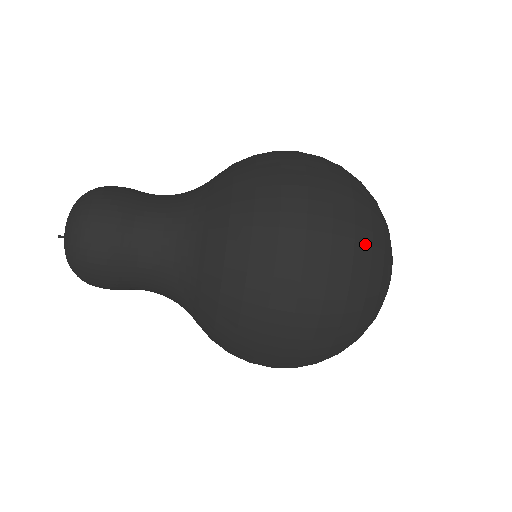
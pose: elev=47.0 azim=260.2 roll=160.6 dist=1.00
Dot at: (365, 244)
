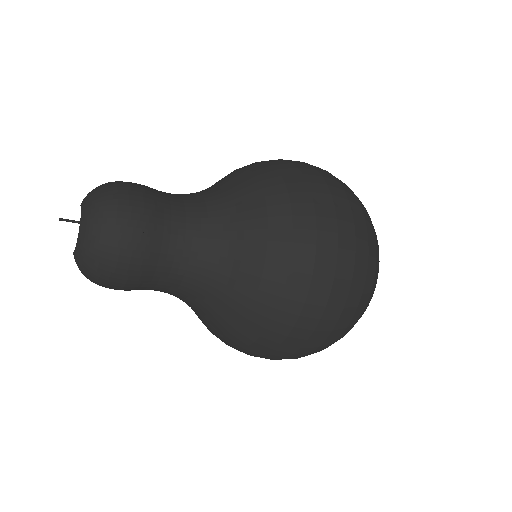
Dot at: occluded
